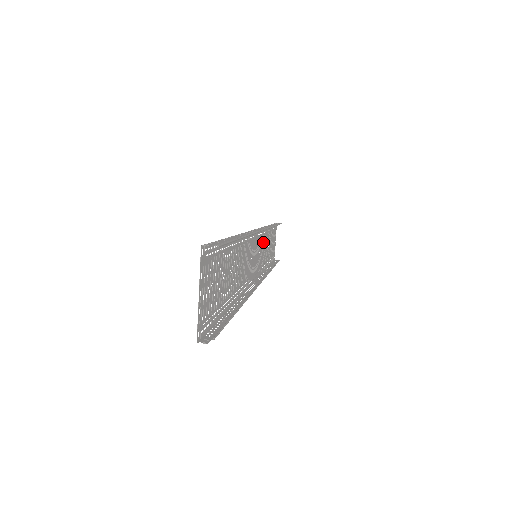
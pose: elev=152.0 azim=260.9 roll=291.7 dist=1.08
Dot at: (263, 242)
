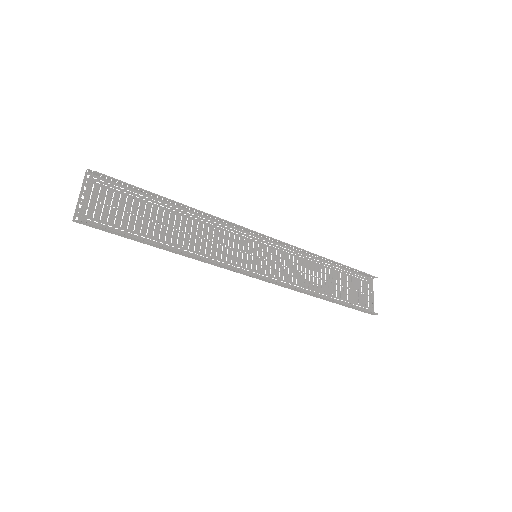
Dot at: (296, 263)
